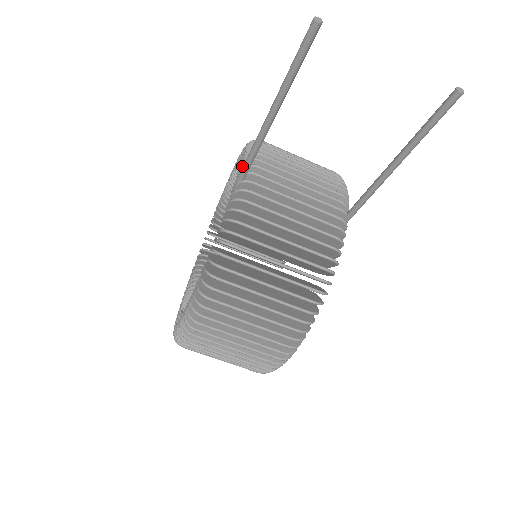
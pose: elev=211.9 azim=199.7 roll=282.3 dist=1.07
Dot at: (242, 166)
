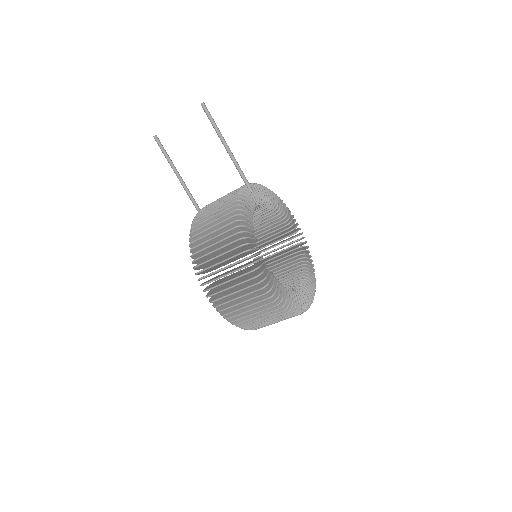
Dot at: occluded
